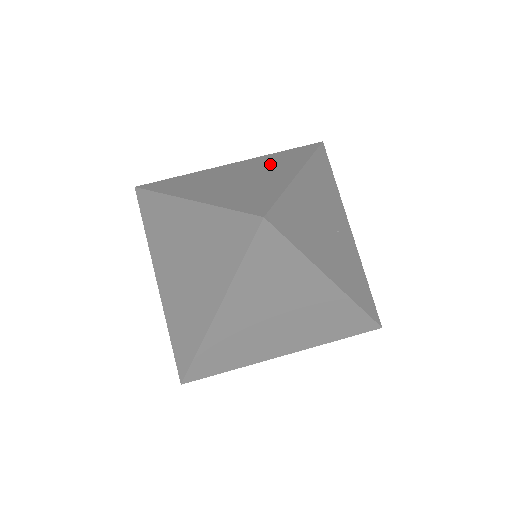
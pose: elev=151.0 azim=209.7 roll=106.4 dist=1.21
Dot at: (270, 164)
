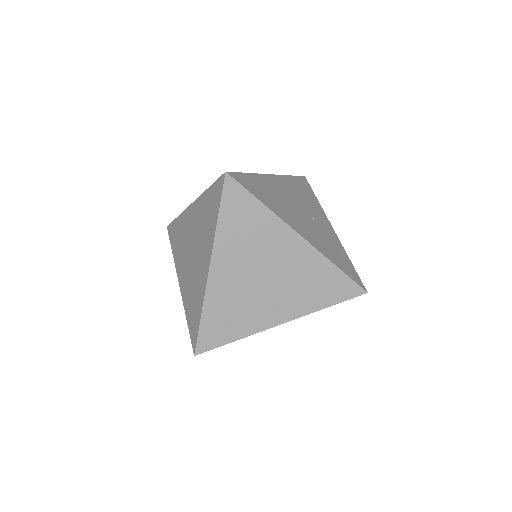
Dot at: occluded
